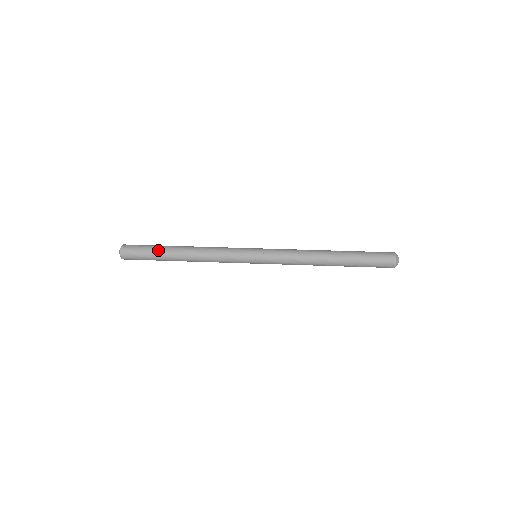
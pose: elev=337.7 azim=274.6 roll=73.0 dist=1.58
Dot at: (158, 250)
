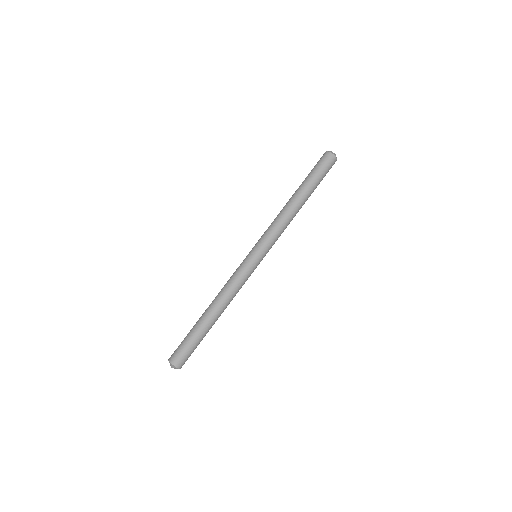
Dot at: occluded
